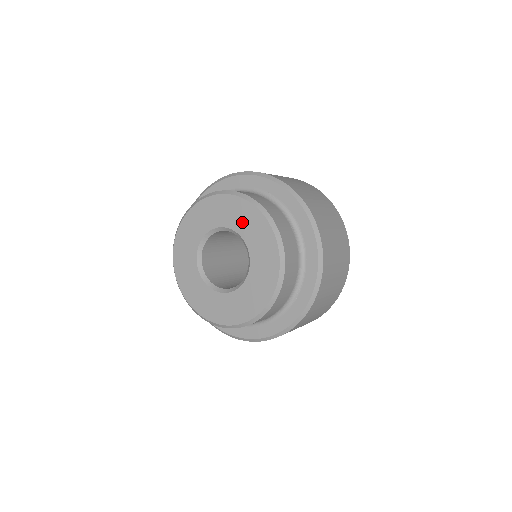
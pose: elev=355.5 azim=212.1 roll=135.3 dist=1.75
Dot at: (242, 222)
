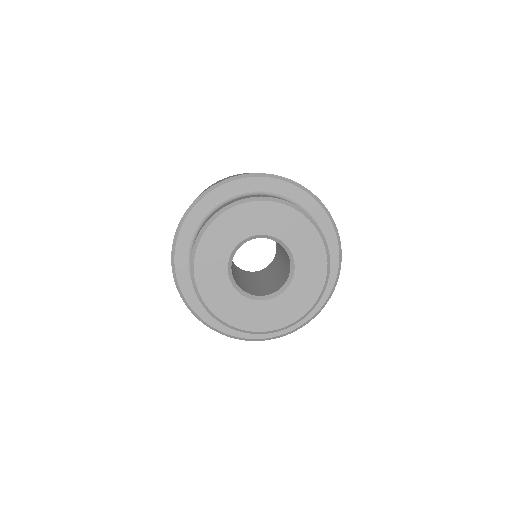
Dot at: (301, 245)
